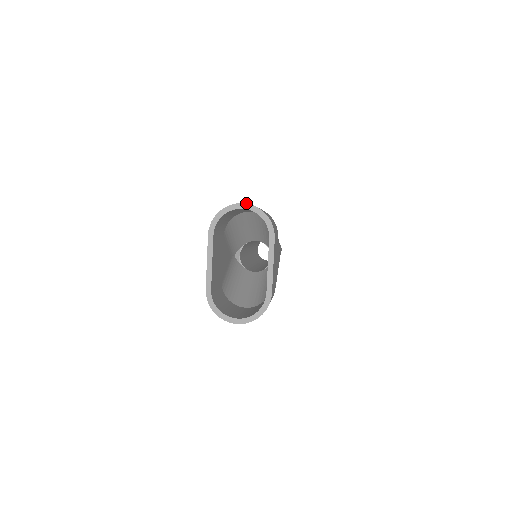
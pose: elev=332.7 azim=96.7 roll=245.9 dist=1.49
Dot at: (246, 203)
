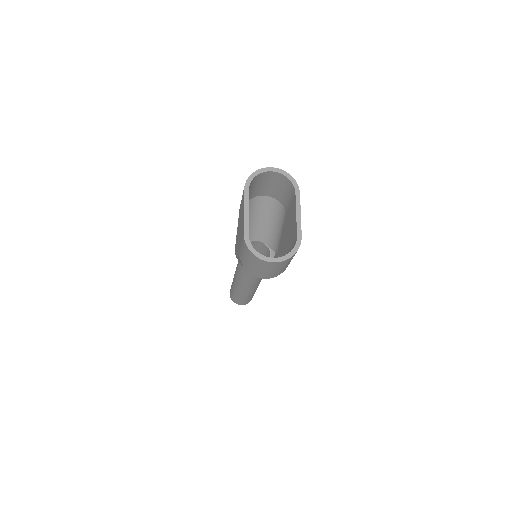
Dot at: occluded
